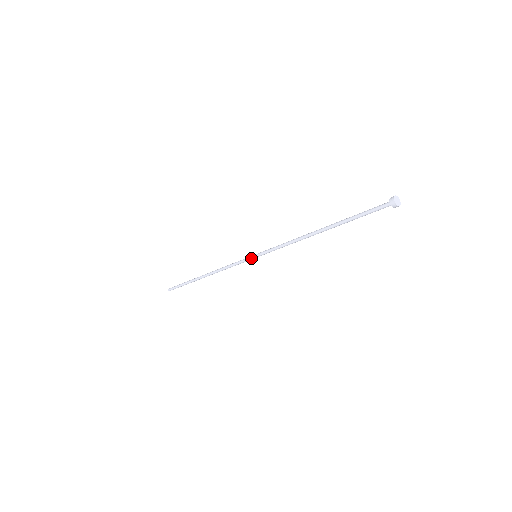
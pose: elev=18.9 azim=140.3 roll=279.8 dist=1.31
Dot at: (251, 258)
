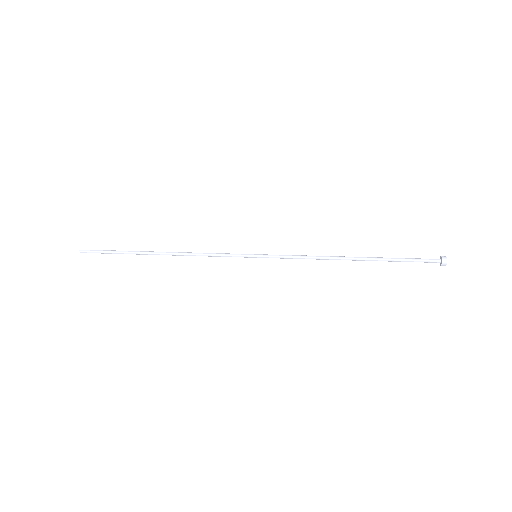
Dot at: (249, 255)
